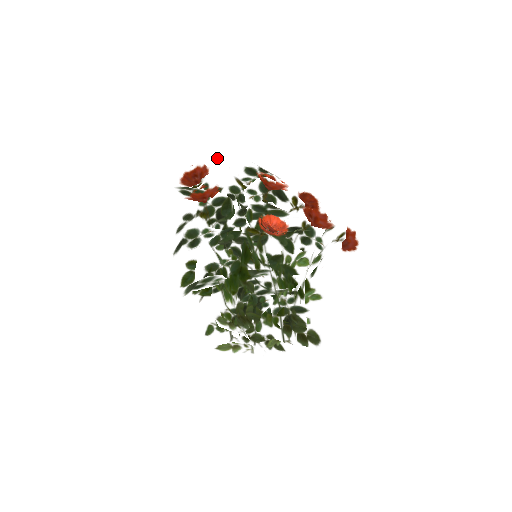
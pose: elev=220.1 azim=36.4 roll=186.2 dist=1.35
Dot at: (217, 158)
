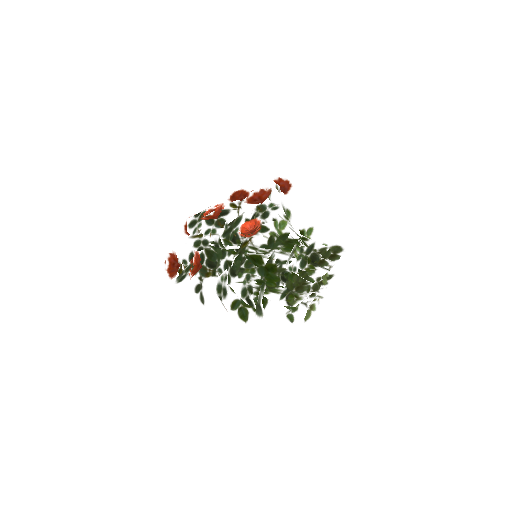
Dot at: (174, 240)
